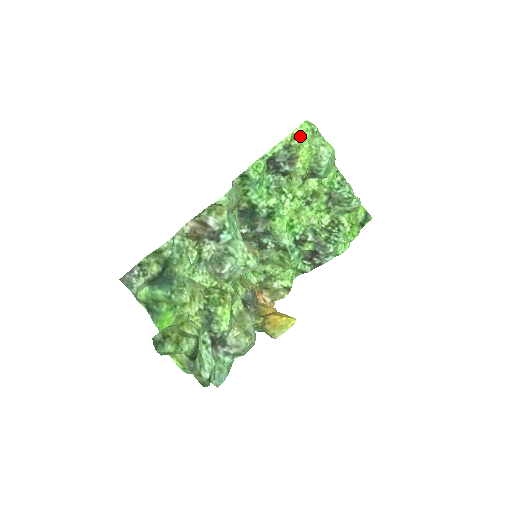
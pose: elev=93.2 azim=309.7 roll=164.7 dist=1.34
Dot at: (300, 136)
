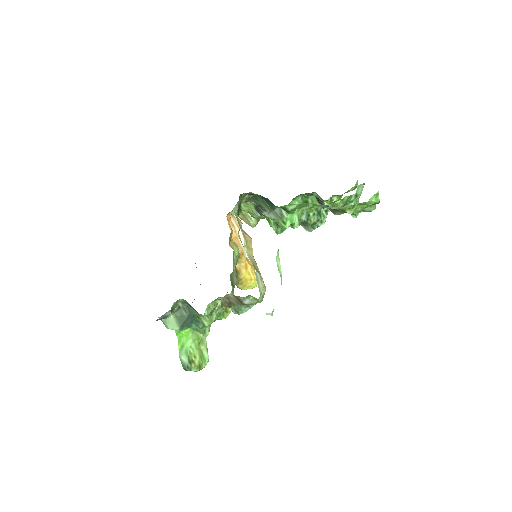
Dot at: (360, 204)
